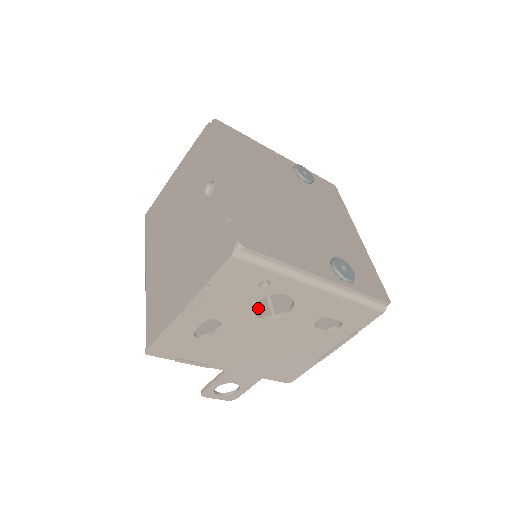
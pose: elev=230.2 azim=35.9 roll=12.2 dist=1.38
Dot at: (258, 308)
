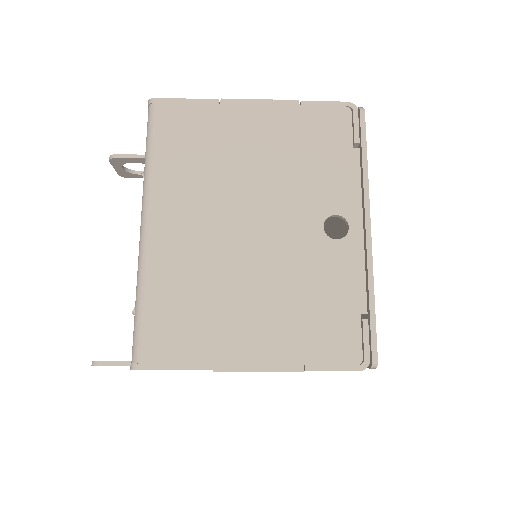
Dot at: occluded
